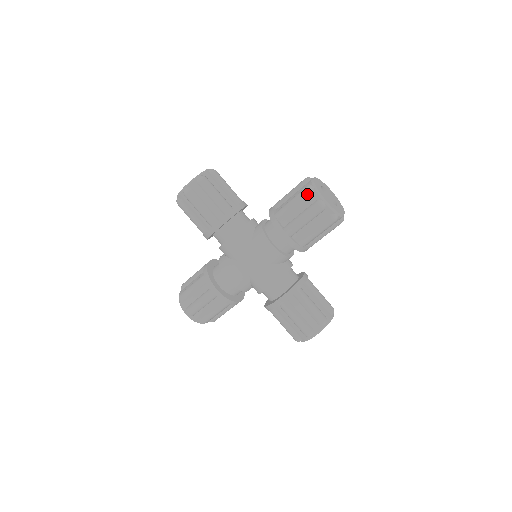
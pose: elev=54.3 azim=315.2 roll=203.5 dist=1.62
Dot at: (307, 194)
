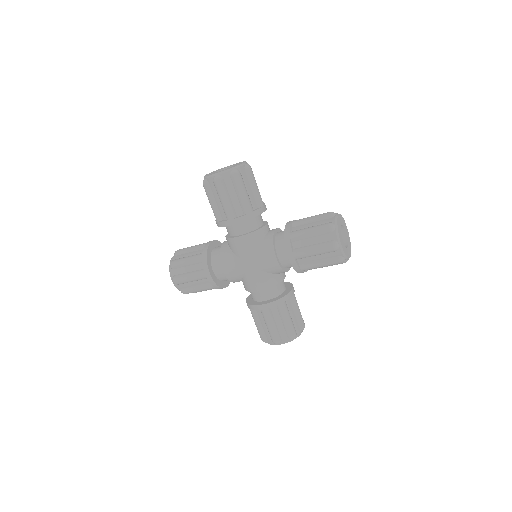
Dot at: (327, 231)
